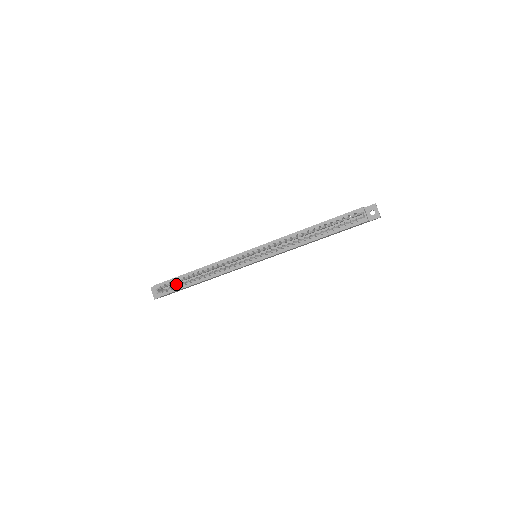
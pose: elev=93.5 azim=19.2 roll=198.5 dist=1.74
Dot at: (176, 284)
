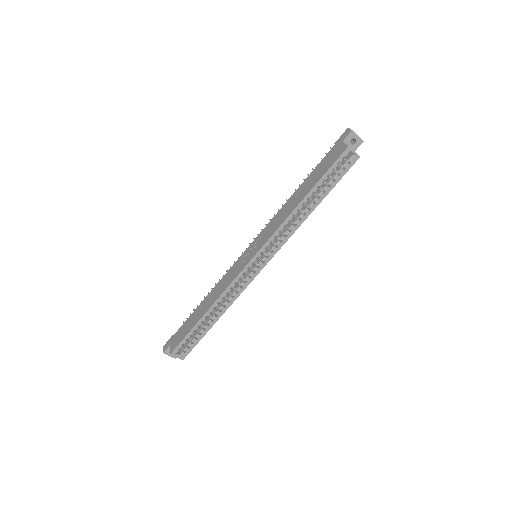
Dot at: occluded
